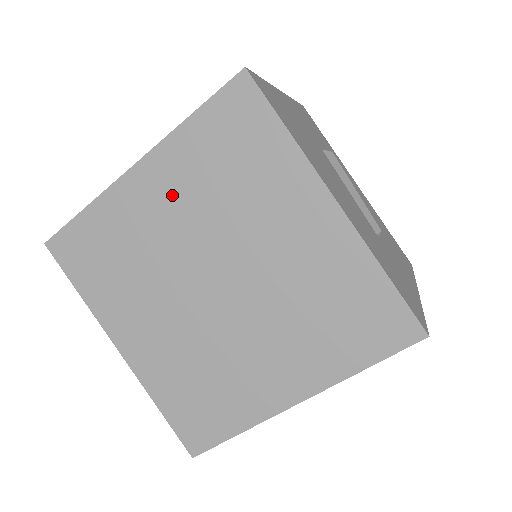
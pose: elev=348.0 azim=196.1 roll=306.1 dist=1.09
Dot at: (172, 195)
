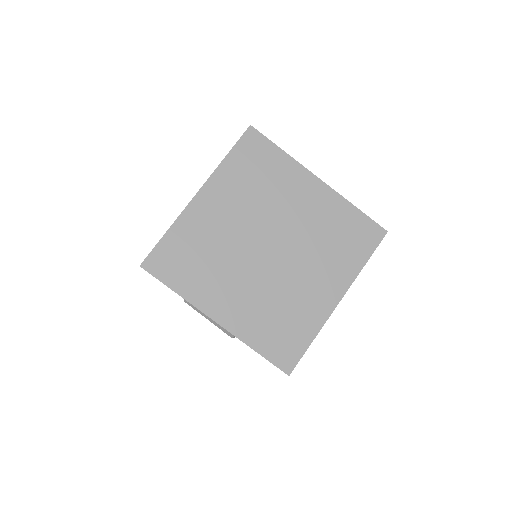
Dot at: (227, 203)
